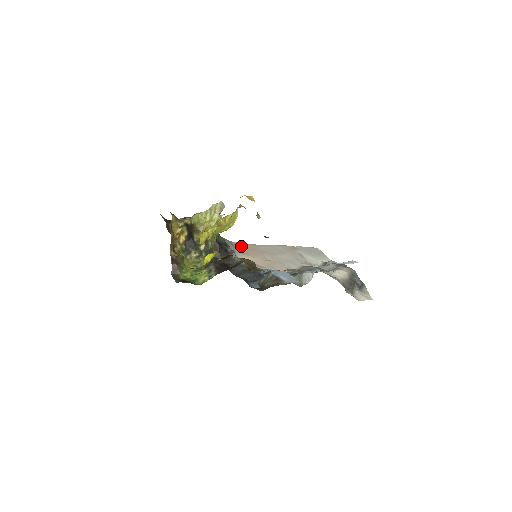
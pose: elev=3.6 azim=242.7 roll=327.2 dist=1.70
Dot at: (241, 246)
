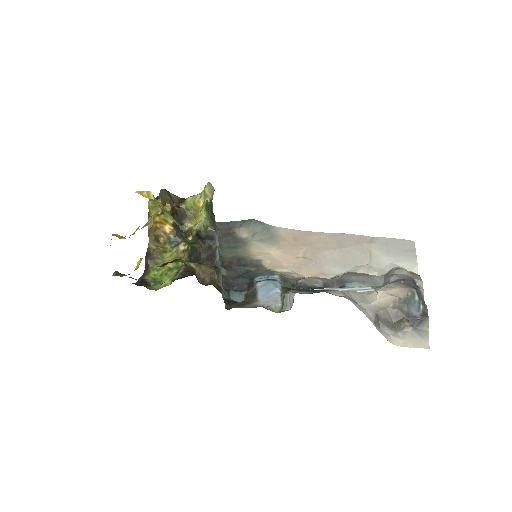
Dot at: (281, 233)
